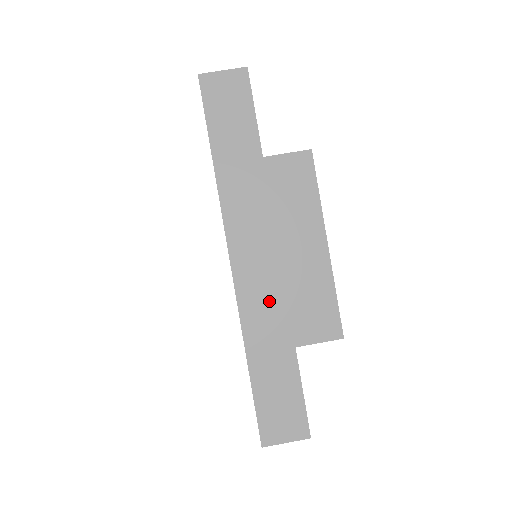
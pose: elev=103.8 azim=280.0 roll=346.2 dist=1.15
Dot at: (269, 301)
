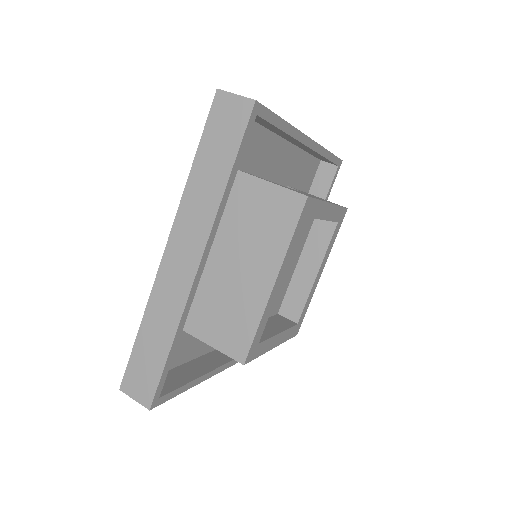
Dot at: (174, 296)
